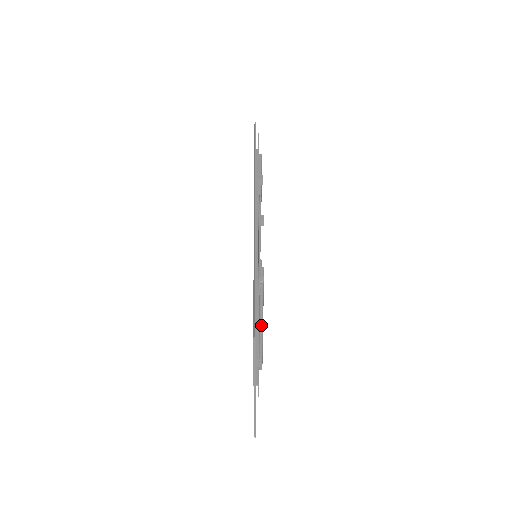
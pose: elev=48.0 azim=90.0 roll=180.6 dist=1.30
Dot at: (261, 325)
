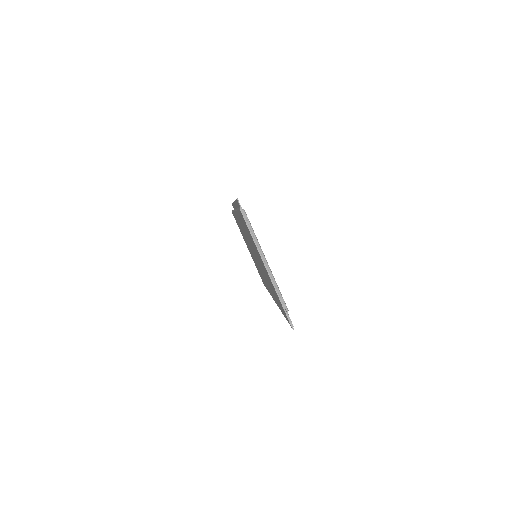
Dot at: (265, 260)
